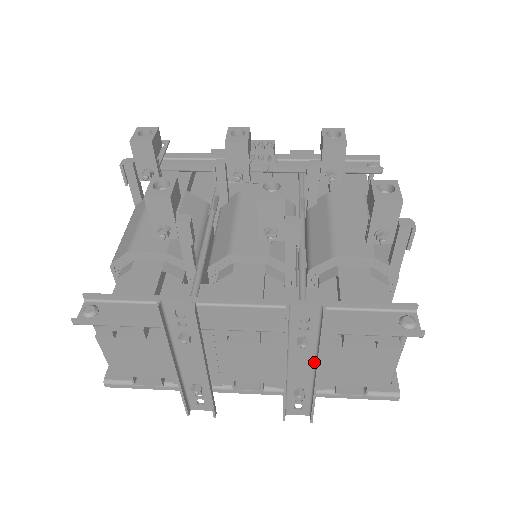
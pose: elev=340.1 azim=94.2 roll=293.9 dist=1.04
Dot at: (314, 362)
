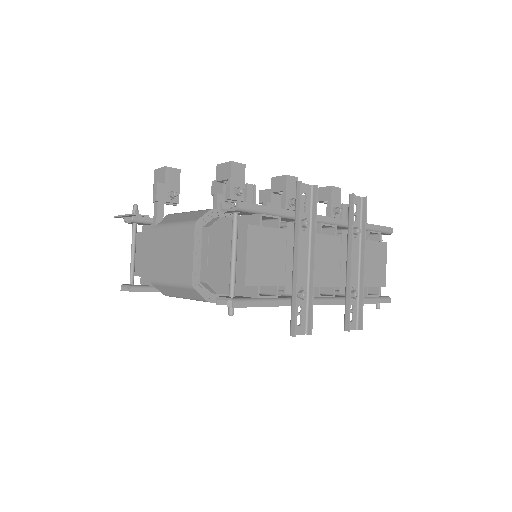
Dot at: (359, 255)
